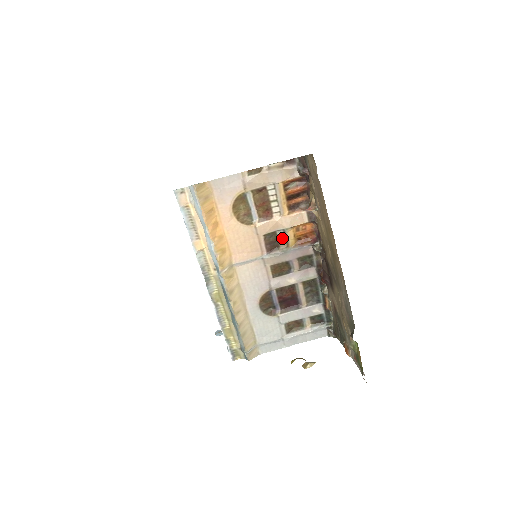
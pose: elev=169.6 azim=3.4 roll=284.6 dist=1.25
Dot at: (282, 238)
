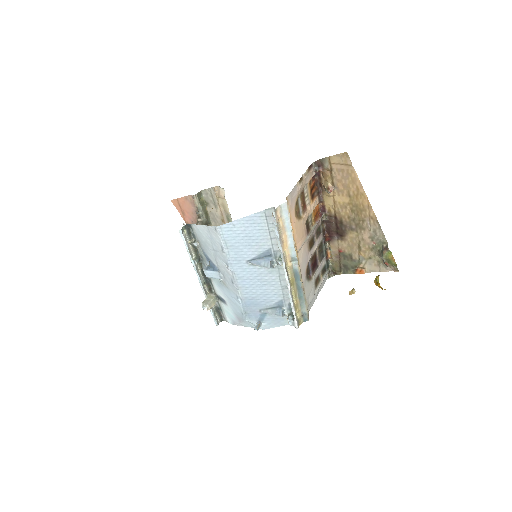
Dot at: (310, 221)
